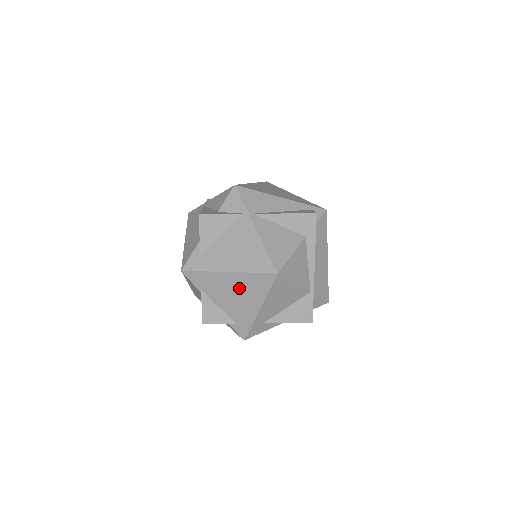
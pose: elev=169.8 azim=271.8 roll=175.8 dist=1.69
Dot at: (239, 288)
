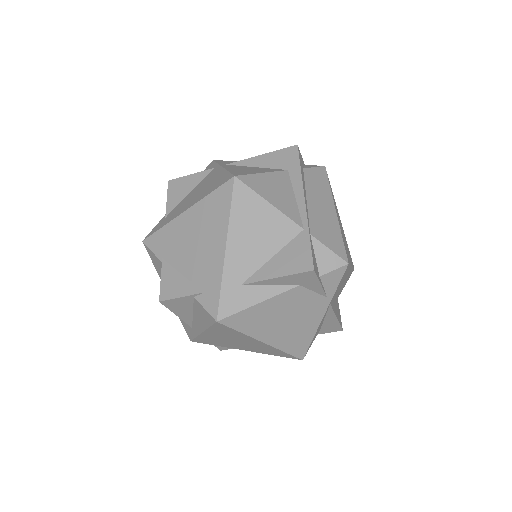
Dot at: (199, 228)
